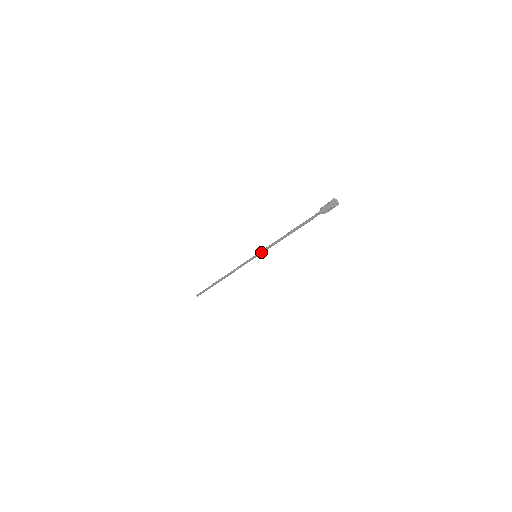
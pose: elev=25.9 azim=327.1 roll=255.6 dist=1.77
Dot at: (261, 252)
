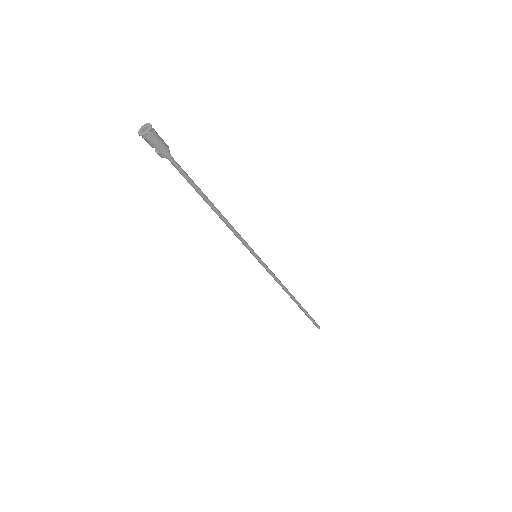
Dot at: occluded
